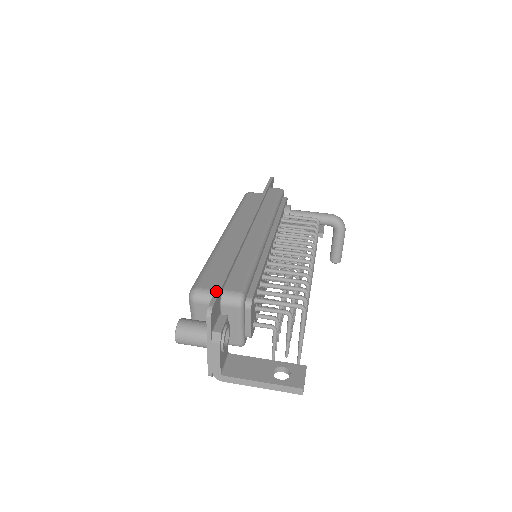
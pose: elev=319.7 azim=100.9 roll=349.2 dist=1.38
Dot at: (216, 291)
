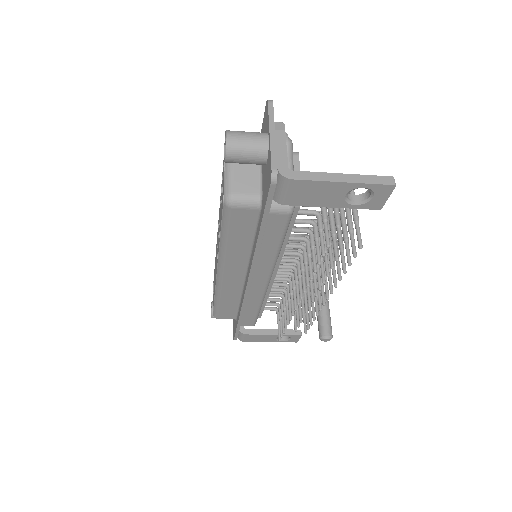
Dot at: (263, 124)
